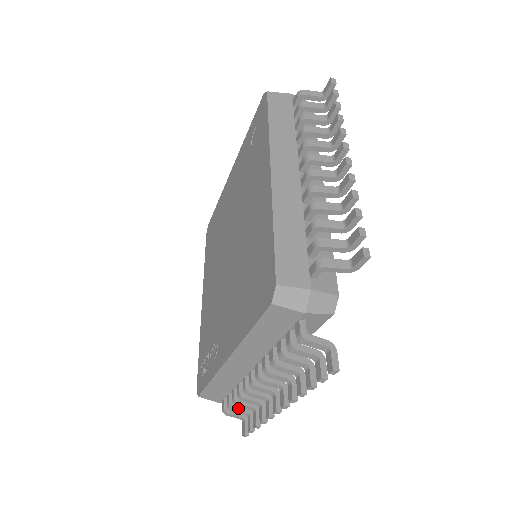
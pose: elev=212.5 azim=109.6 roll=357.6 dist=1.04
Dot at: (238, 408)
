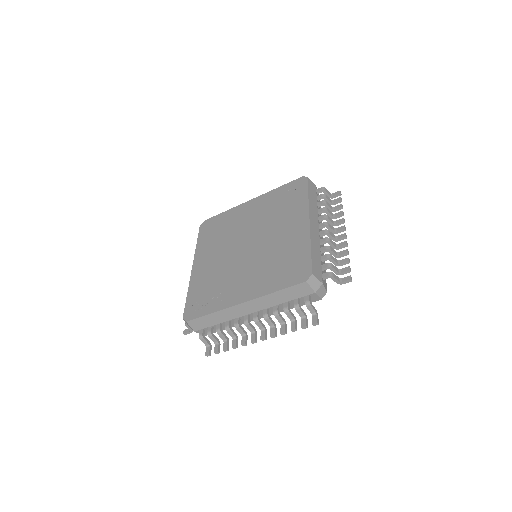
Dot at: (214, 337)
